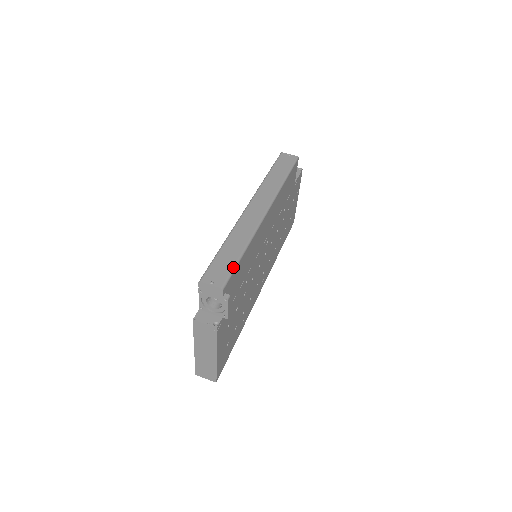
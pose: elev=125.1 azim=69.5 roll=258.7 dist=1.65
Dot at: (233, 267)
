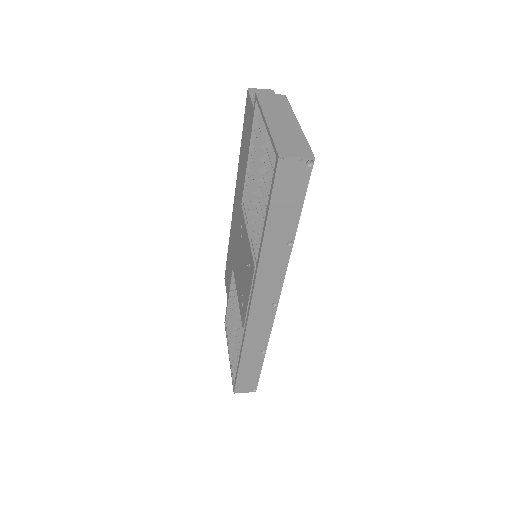
Dot at: occluded
